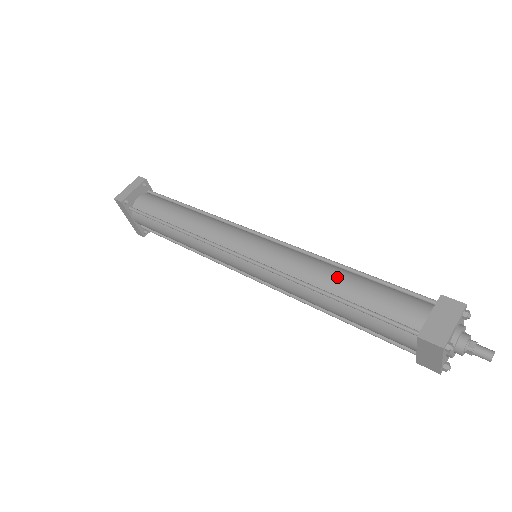
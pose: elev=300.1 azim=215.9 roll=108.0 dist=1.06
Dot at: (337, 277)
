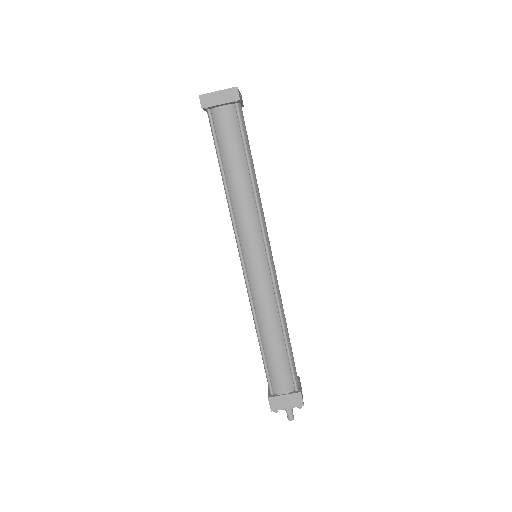
Dot at: (272, 335)
